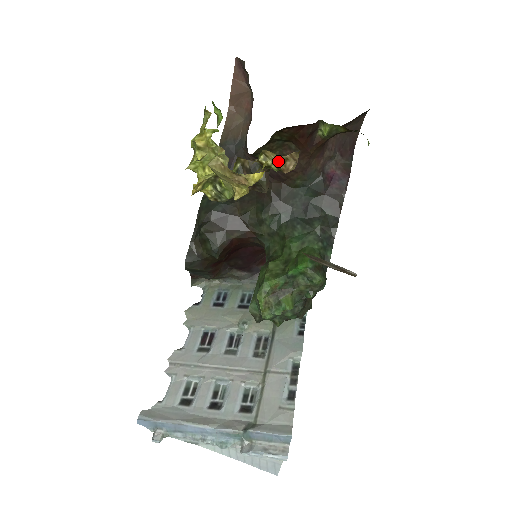
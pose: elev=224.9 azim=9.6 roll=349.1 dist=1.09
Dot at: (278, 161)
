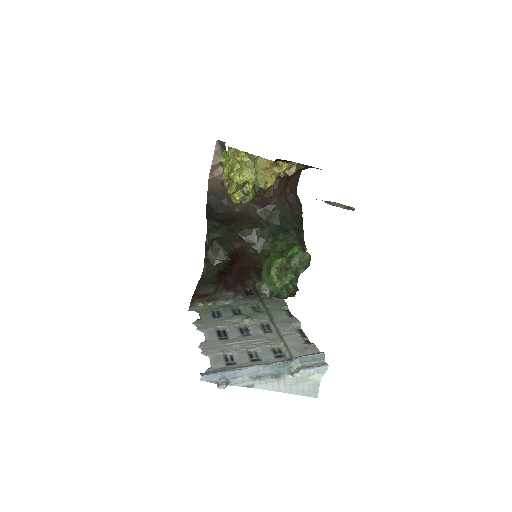
Dot at: occluded
